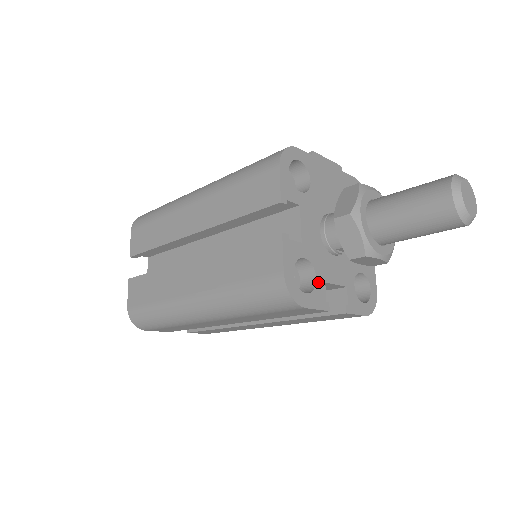
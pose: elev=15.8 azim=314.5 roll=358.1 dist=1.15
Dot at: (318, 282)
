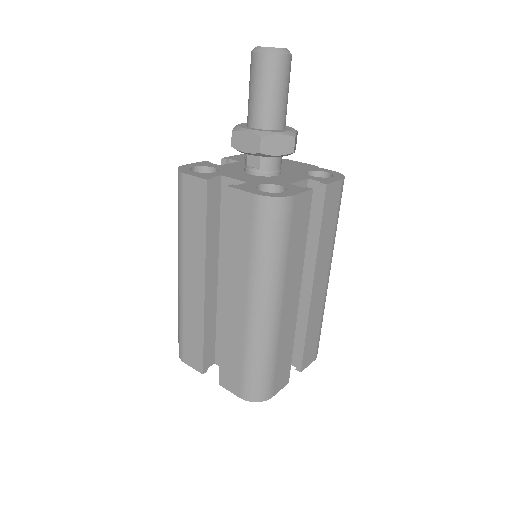
Dot at: (214, 173)
